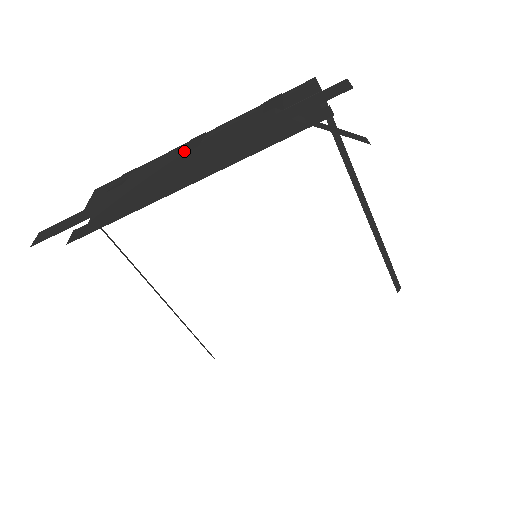
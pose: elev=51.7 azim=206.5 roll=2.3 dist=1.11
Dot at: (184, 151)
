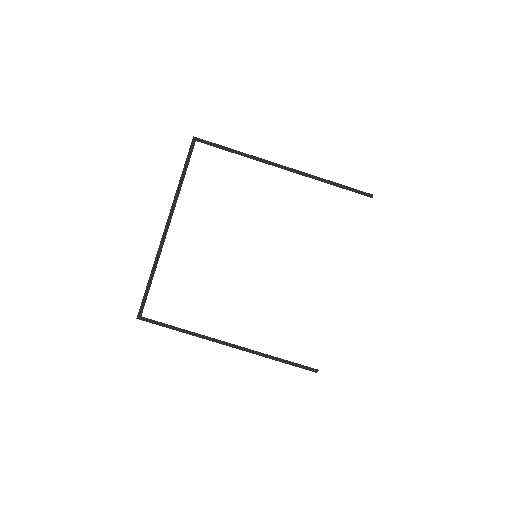
Dot at: occluded
